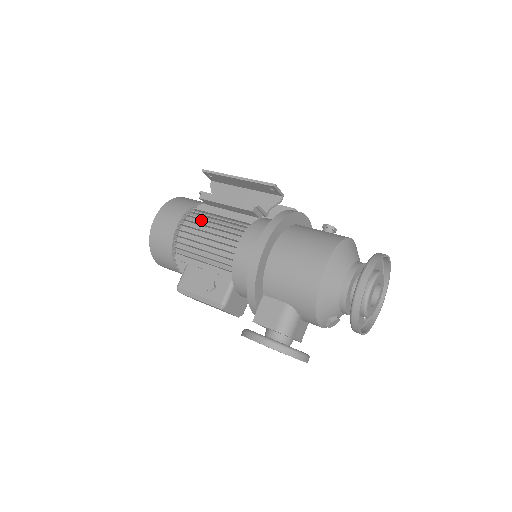
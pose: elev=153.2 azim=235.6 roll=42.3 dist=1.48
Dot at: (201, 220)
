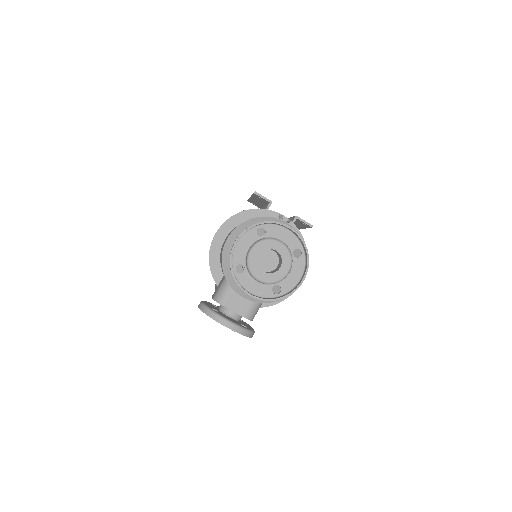
Dot at: occluded
